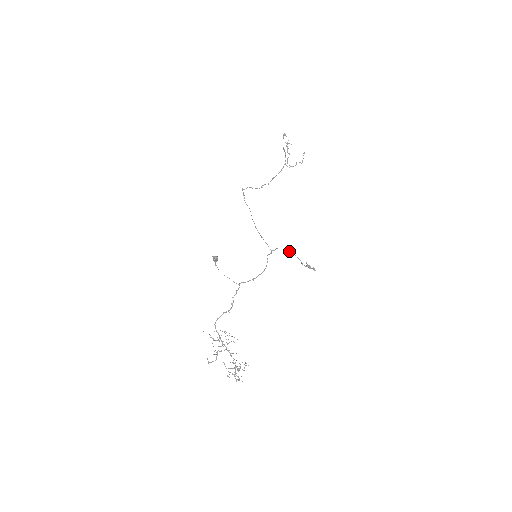
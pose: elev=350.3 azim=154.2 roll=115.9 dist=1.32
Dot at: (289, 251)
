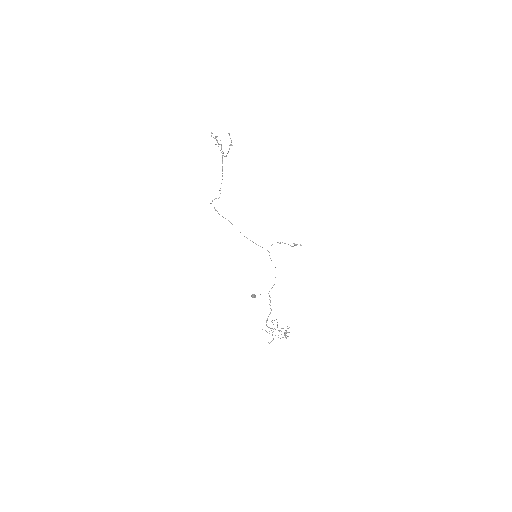
Dot at: (279, 243)
